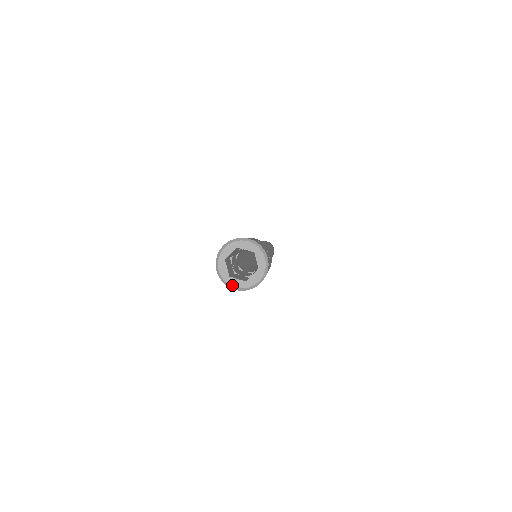
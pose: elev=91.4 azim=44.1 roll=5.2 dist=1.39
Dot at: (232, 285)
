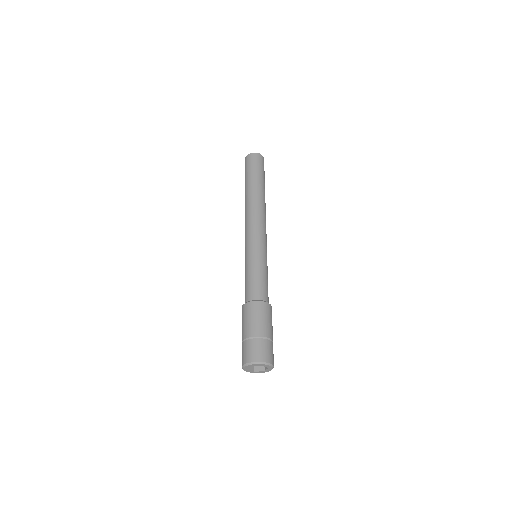
Dot at: (246, 371)
